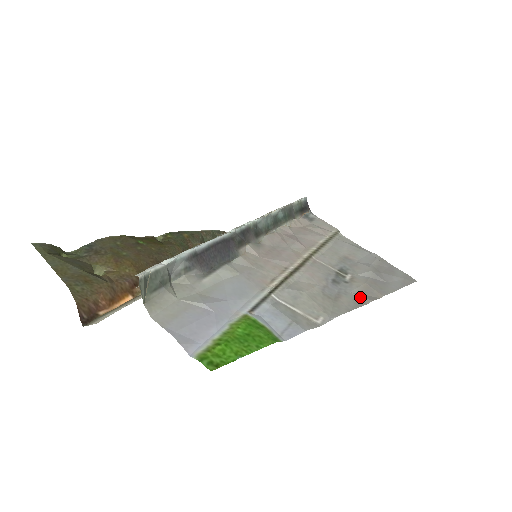
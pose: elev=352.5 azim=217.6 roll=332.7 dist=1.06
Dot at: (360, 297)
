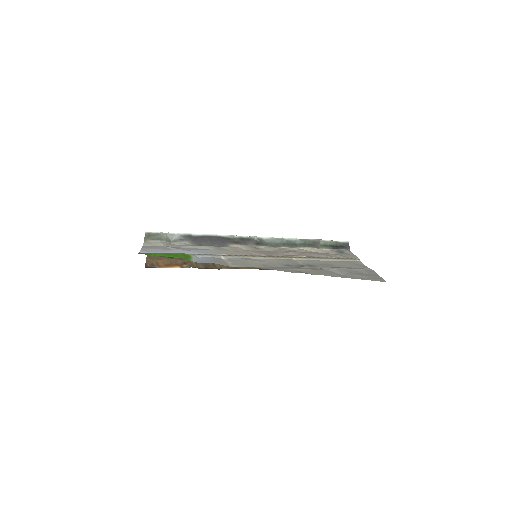
Dot at: (293, 270)
